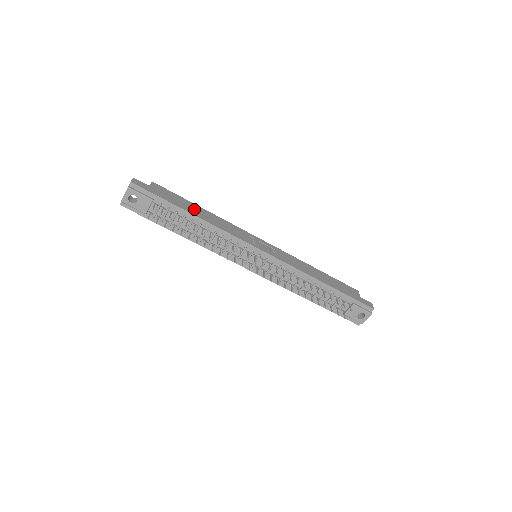
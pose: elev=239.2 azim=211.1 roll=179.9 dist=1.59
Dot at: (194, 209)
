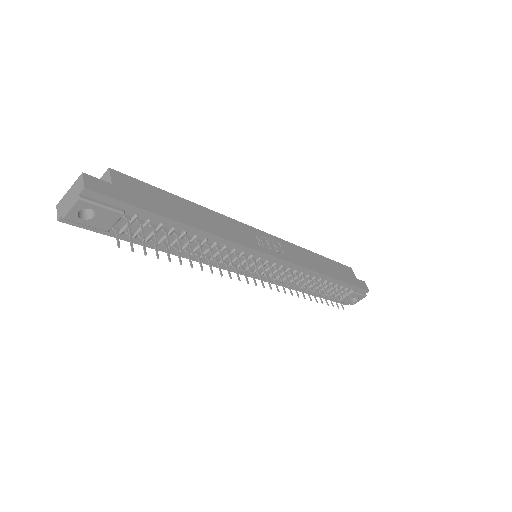
Dot at: (183, 210)
